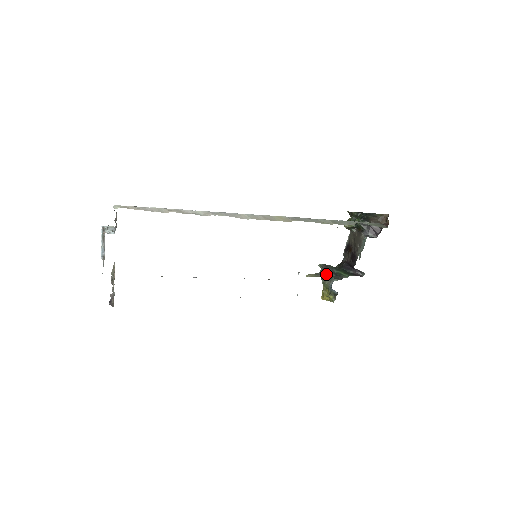
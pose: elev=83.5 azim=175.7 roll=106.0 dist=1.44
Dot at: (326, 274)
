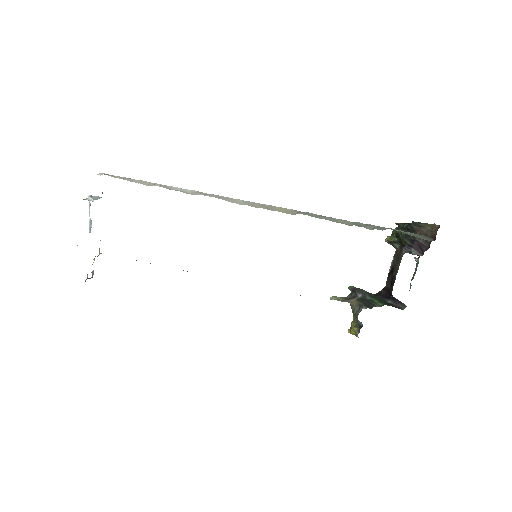
Dot at: (355, 299)
